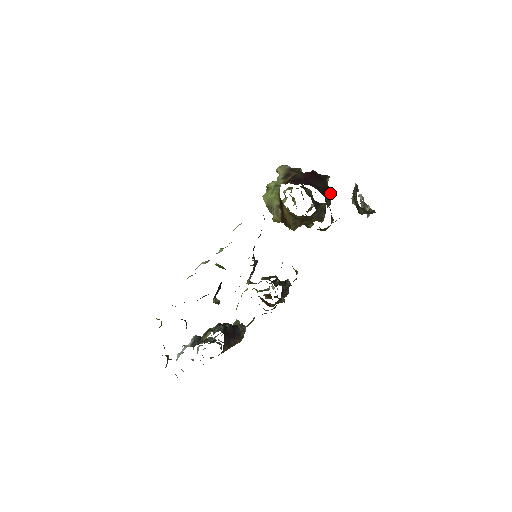
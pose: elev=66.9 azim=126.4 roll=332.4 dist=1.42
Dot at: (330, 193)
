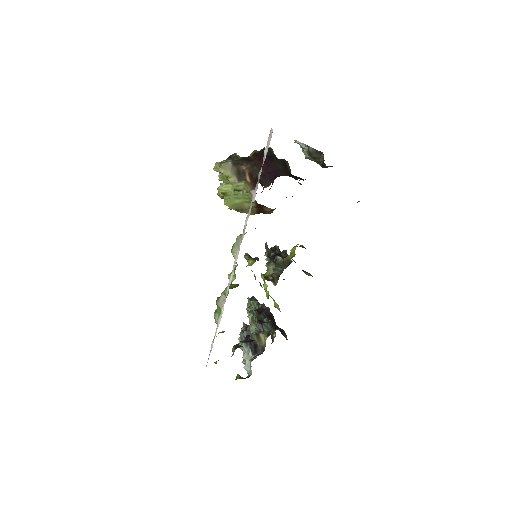
Dot at: (287, 165)
